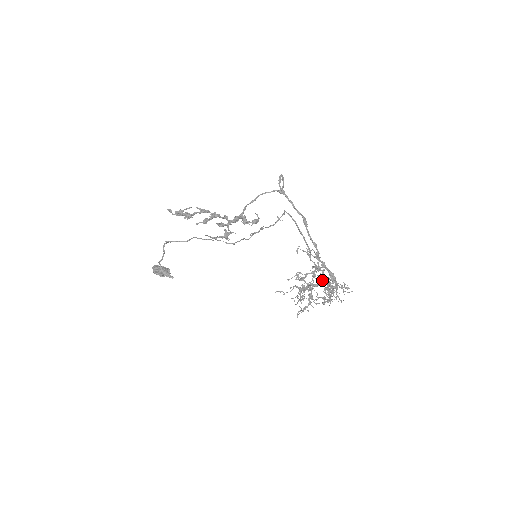
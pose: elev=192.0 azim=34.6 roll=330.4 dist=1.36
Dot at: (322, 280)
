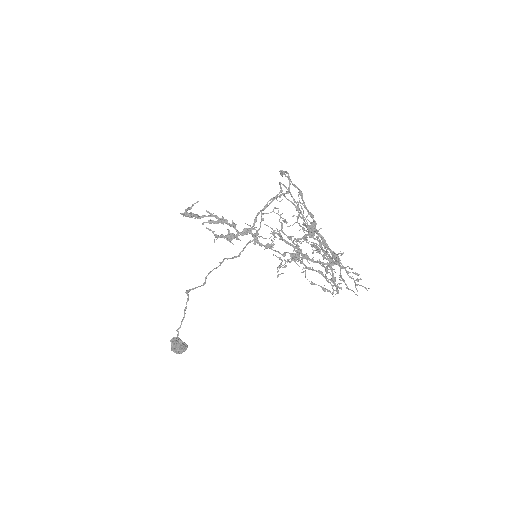
Dot at: (310, 233)
